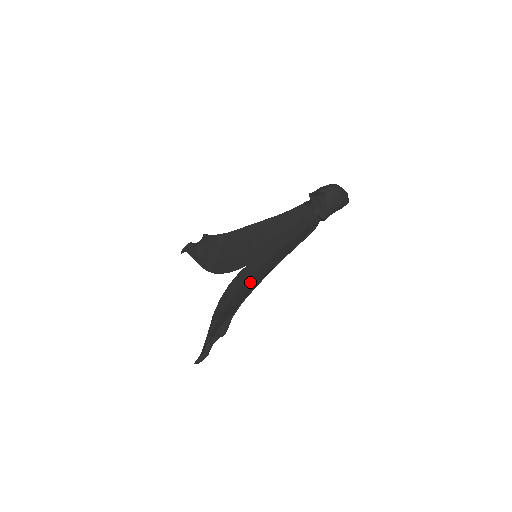
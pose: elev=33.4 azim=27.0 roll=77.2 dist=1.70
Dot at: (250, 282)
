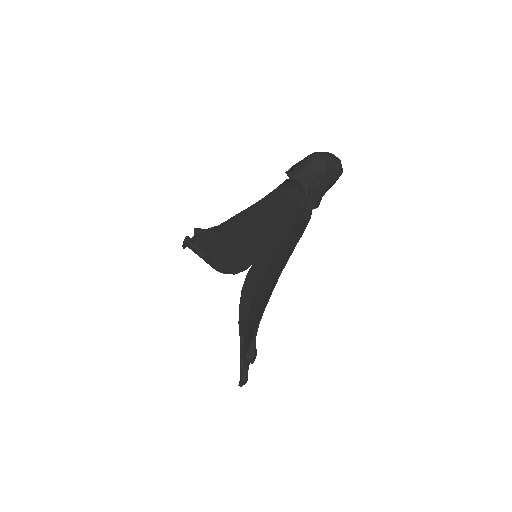
Dot at: (261, 291)
